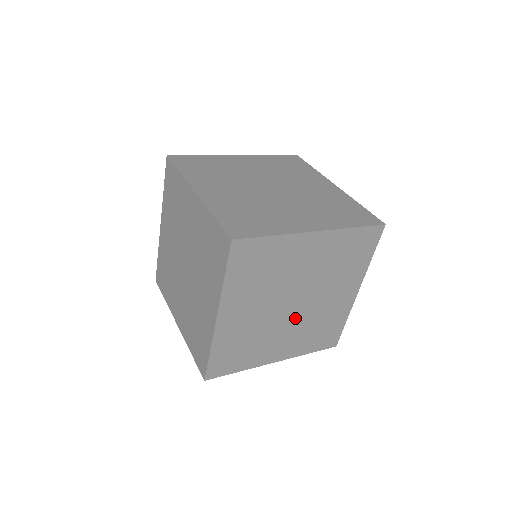
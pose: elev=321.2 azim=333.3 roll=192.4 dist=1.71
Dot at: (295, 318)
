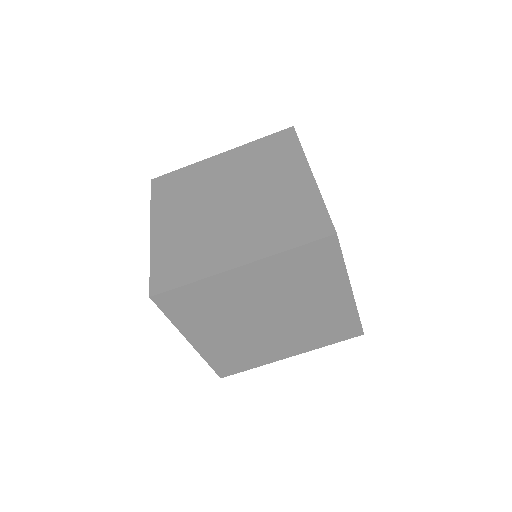
Dot at: (251, 328)
